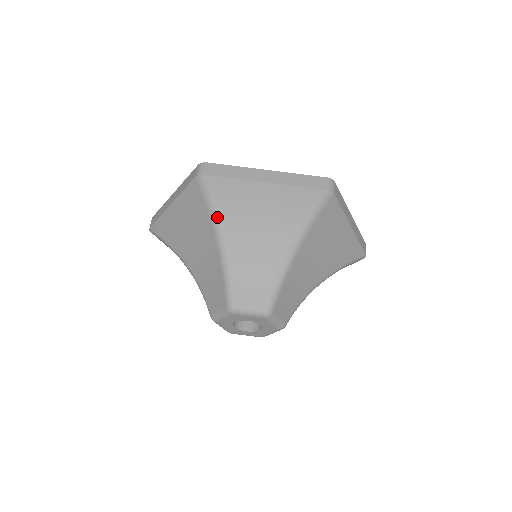
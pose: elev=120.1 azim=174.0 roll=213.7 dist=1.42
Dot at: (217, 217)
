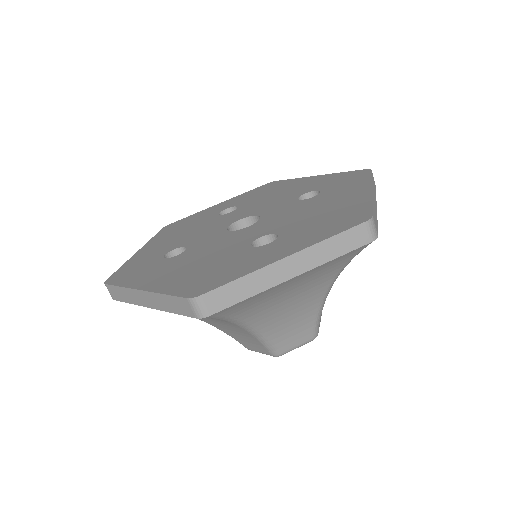
Dot at: occluded
